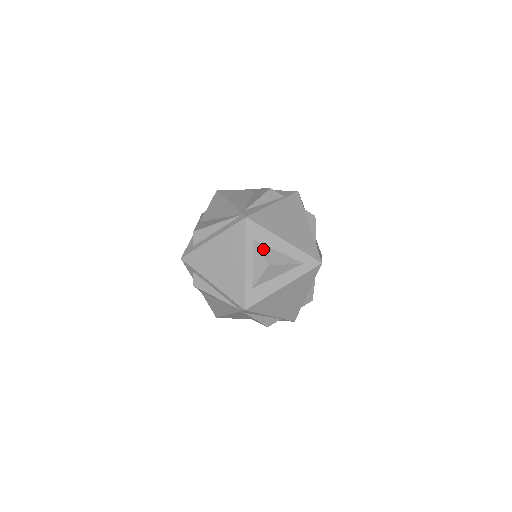
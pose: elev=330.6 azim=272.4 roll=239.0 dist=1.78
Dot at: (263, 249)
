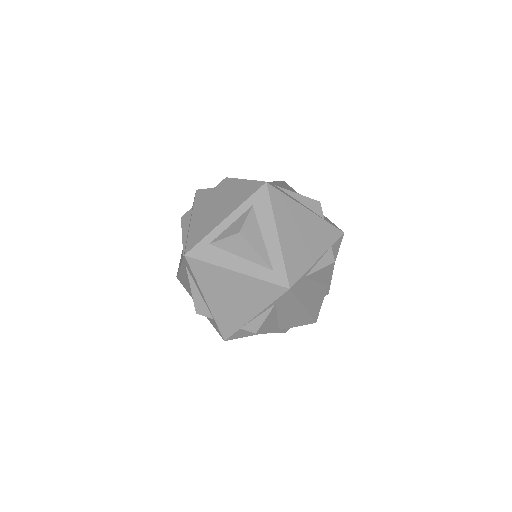
Dot at: (252, 219)
